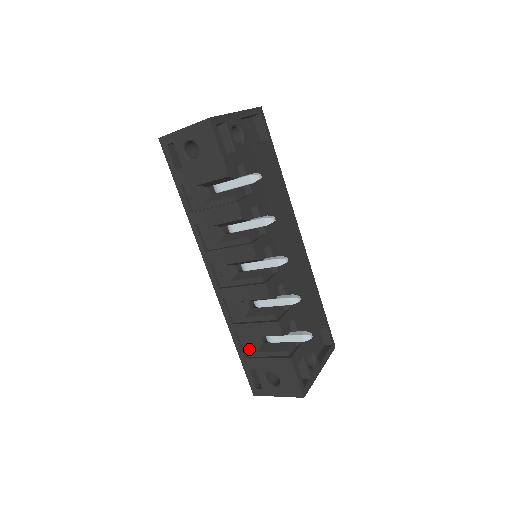
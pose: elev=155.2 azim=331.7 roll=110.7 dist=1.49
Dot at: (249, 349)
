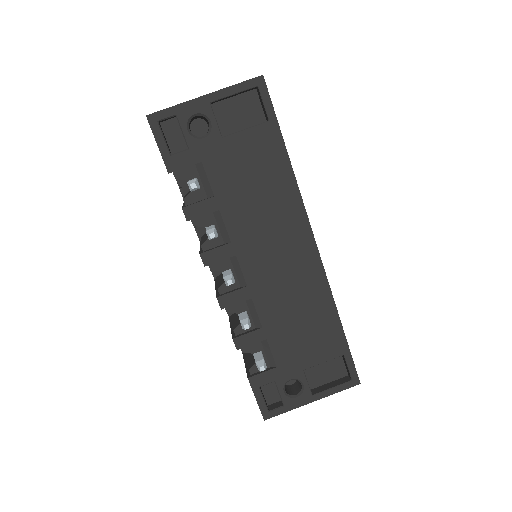
Dot at: occluded
